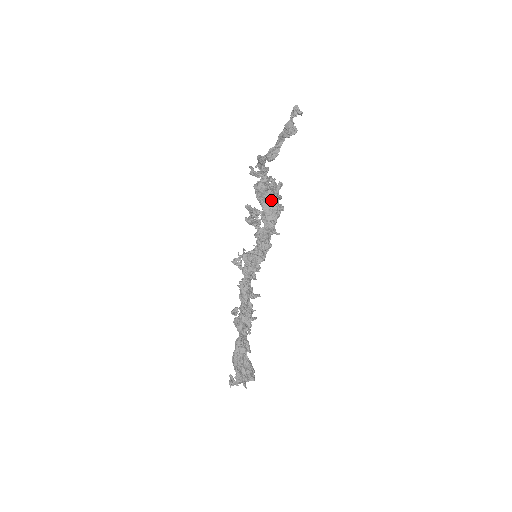
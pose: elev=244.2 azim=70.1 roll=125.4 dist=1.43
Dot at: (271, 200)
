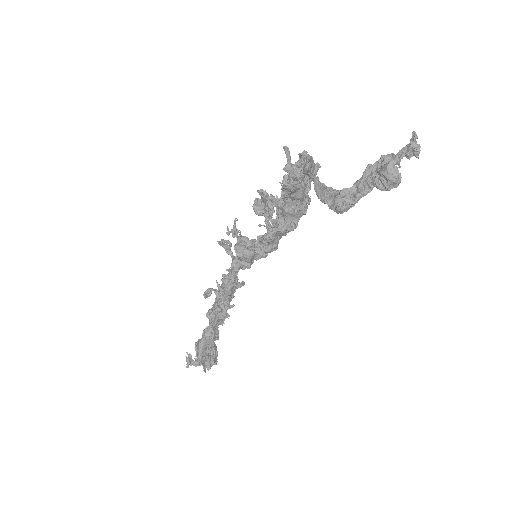
Dot at: (300, 199)
